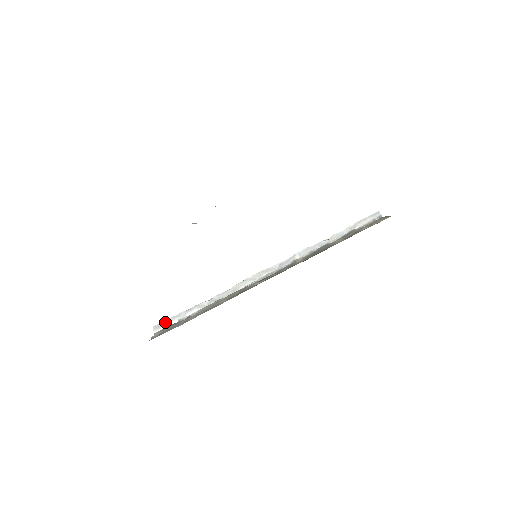
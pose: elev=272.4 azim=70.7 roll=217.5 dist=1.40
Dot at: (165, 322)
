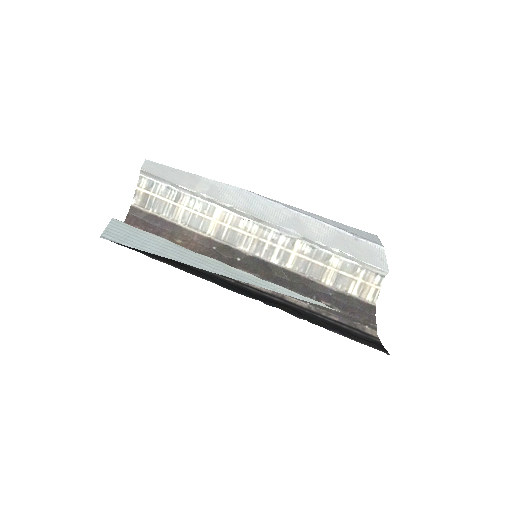
Dot at: (154, 176)
